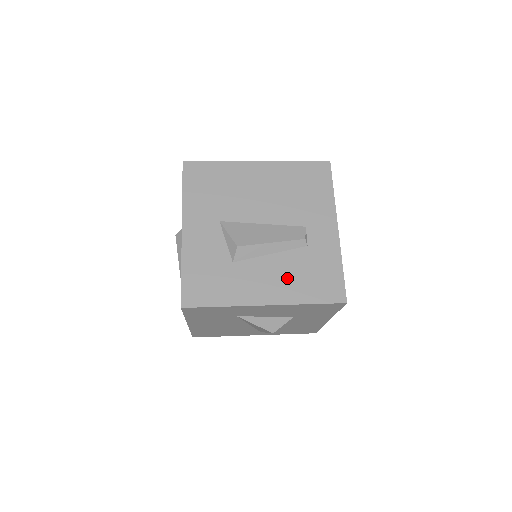
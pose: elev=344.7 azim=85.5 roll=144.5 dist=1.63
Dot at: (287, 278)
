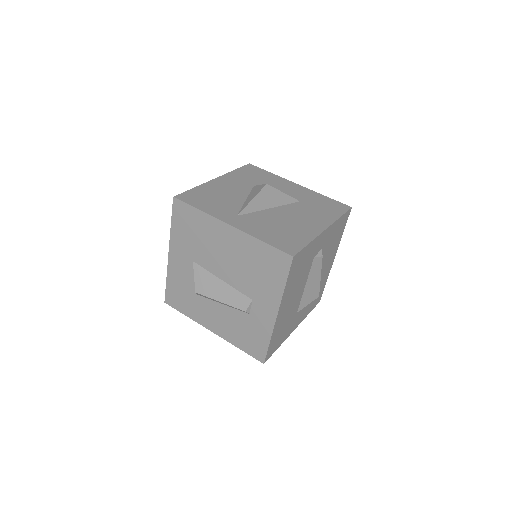
Dot at: (229, 325)
